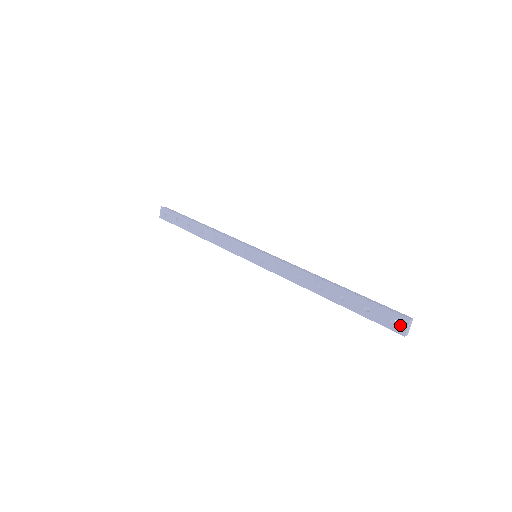
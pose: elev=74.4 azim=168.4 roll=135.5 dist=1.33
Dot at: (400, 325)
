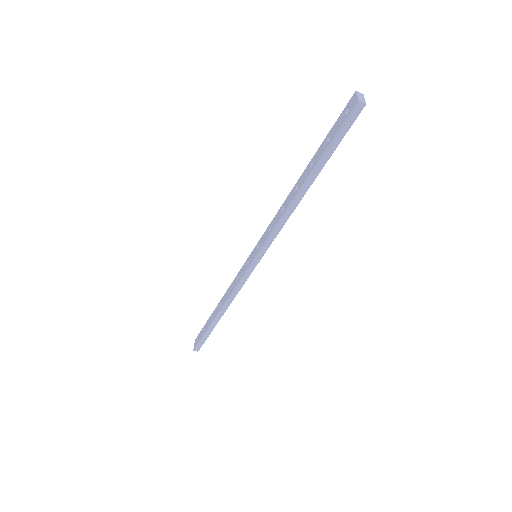
Dot at: (352, 103)
